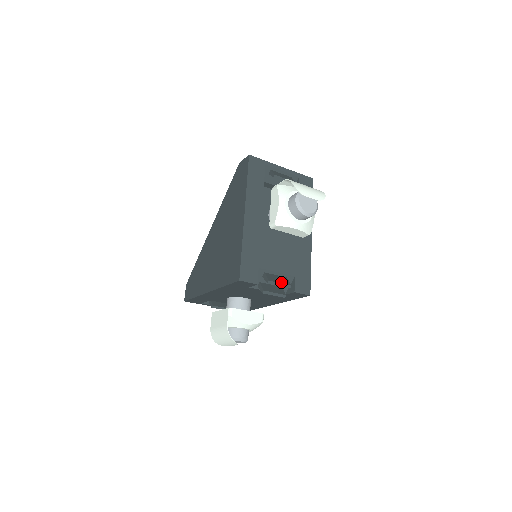
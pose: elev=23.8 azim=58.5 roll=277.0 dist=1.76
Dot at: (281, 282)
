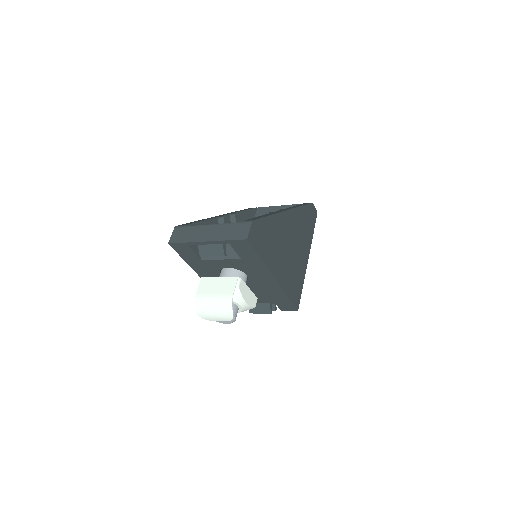
Dot at: (261, 312)
